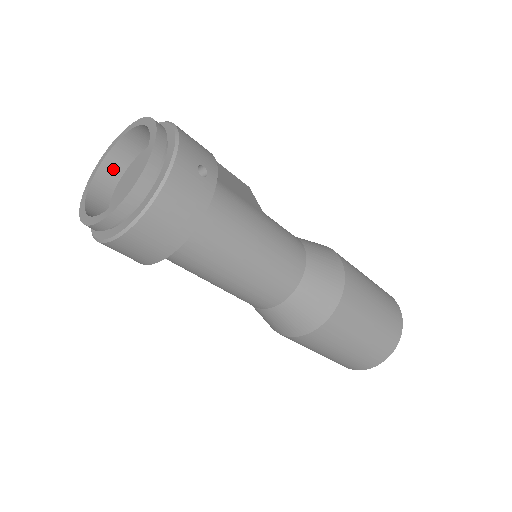
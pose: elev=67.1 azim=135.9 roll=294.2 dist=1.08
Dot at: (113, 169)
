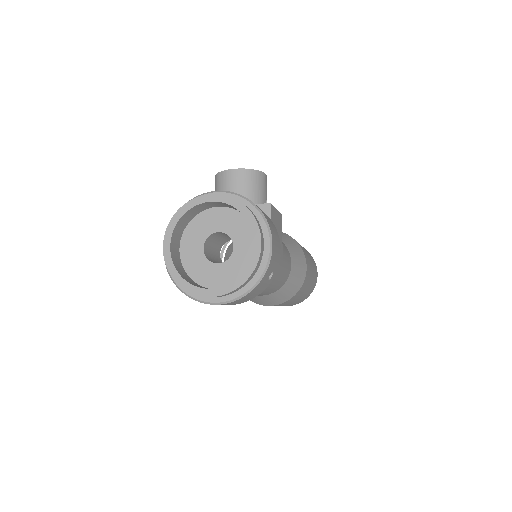
Dot at: (199, 208)
